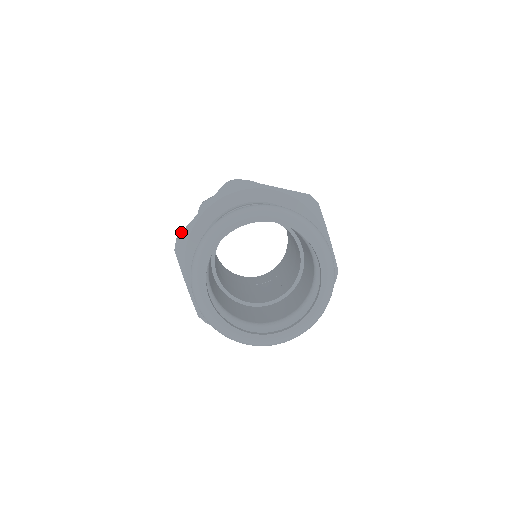
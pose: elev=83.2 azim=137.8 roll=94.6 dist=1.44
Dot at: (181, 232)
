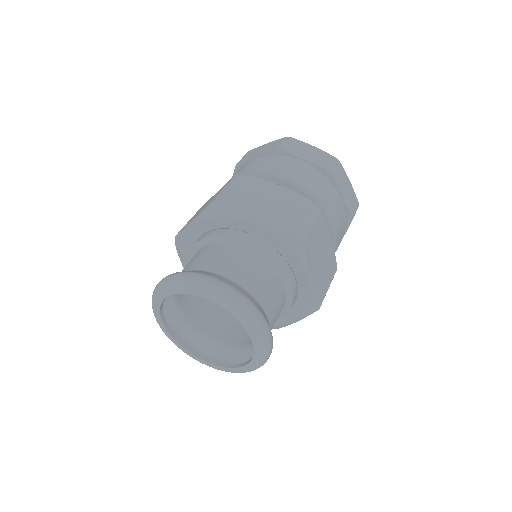
Dot at: (177, 234)
